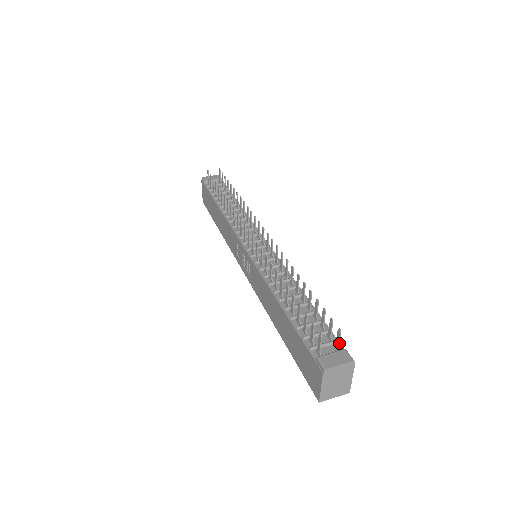
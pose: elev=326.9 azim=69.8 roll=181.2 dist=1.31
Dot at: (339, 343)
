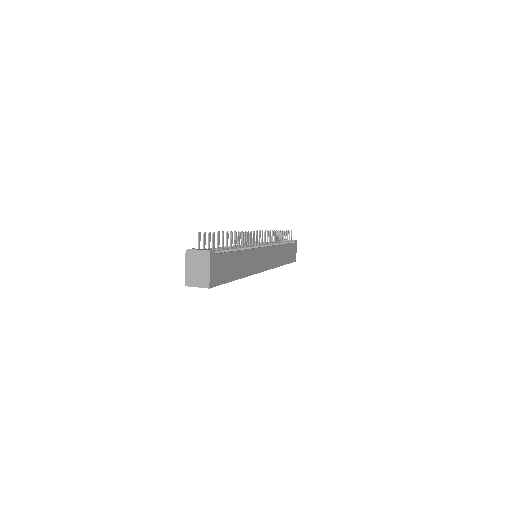
Dot at: (219, 253)
